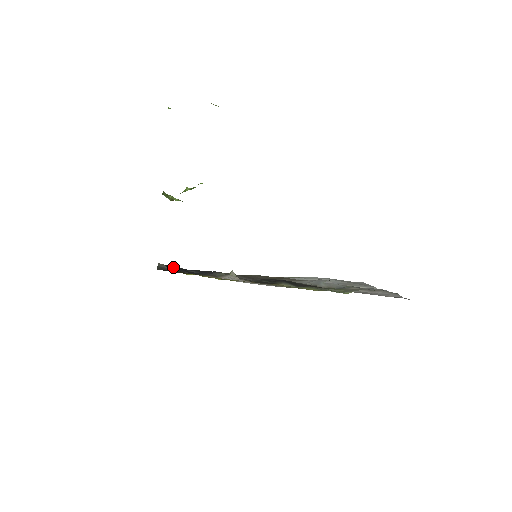
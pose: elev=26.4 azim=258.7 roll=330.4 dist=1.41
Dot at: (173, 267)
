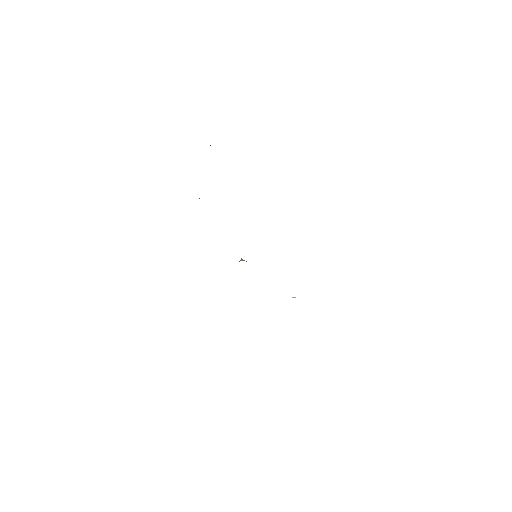
Dot at: occluded
